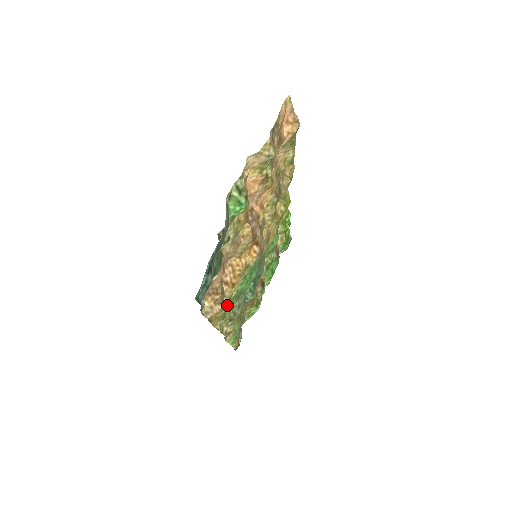
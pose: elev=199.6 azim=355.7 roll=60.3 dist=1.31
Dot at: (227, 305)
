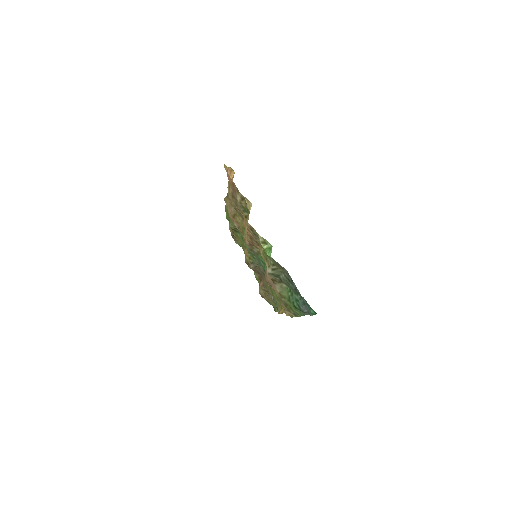
Dot at: occluded
